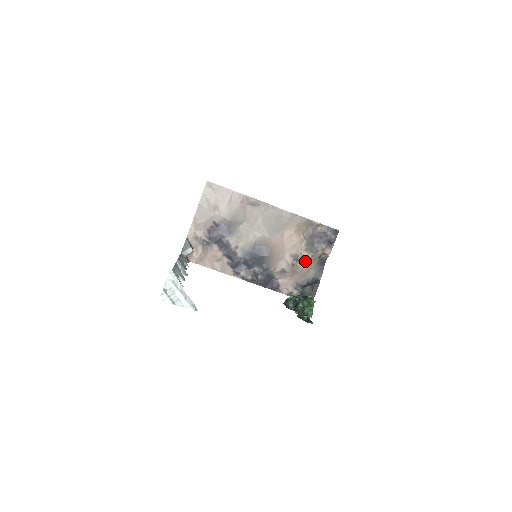
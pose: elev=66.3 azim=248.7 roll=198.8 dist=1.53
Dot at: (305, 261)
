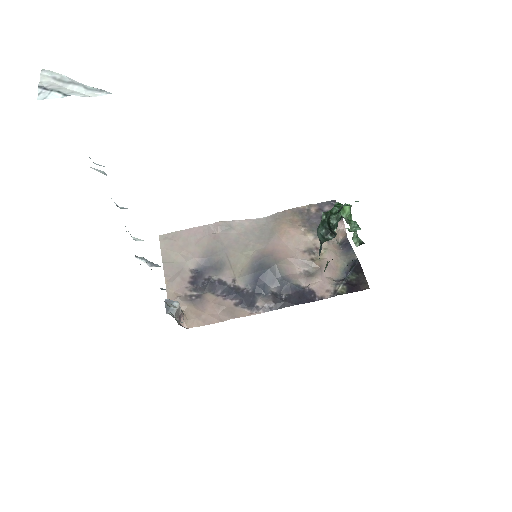
Dot at: (324, 250)
